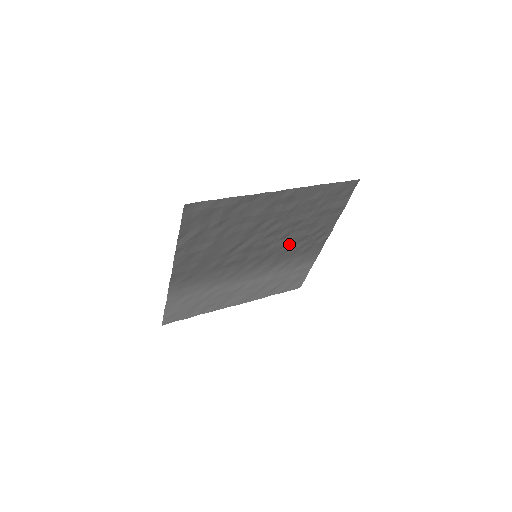
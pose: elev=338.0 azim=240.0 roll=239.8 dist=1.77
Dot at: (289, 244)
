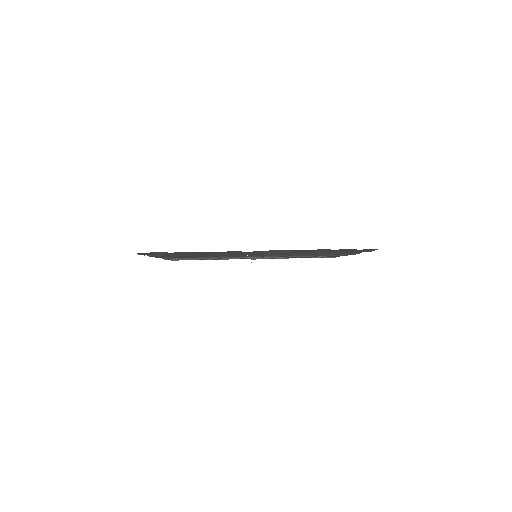
Dot at: occluded
